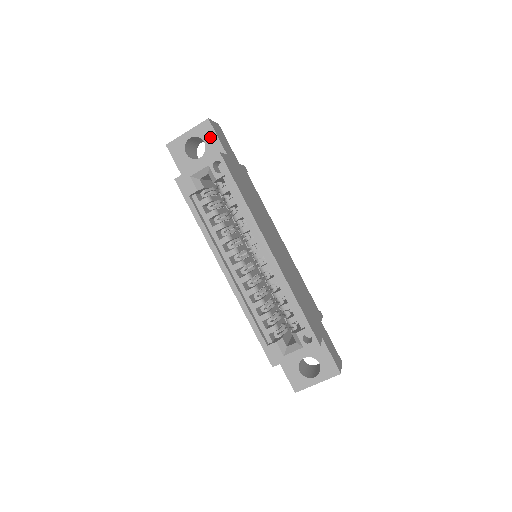
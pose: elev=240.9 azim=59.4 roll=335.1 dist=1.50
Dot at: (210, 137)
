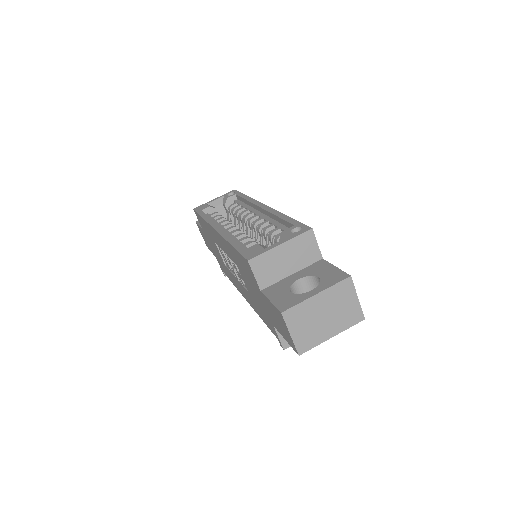
Dot at: occluded
